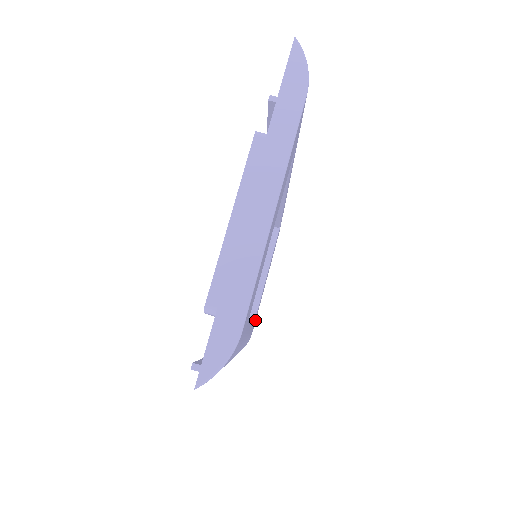
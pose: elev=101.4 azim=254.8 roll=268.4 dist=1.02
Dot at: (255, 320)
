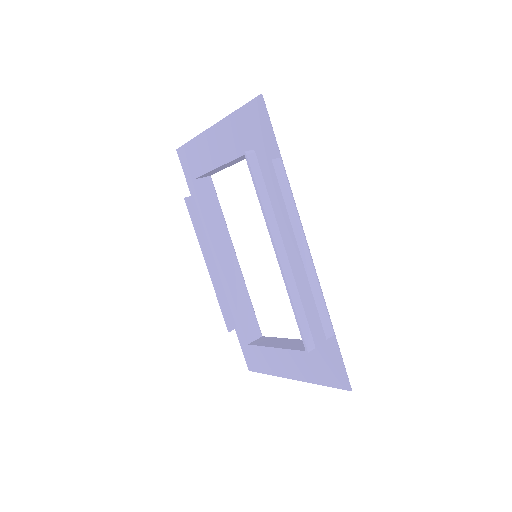
Dot at: occluded
